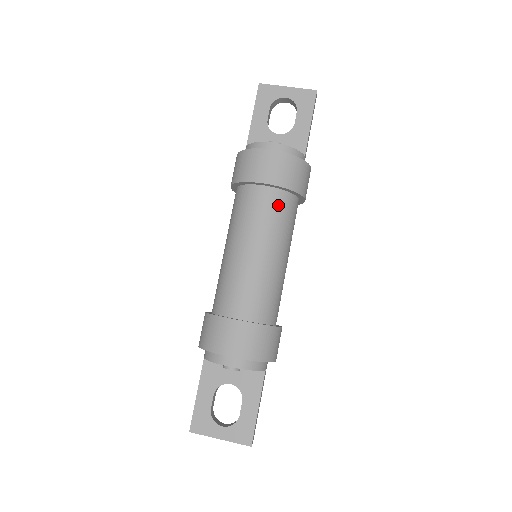
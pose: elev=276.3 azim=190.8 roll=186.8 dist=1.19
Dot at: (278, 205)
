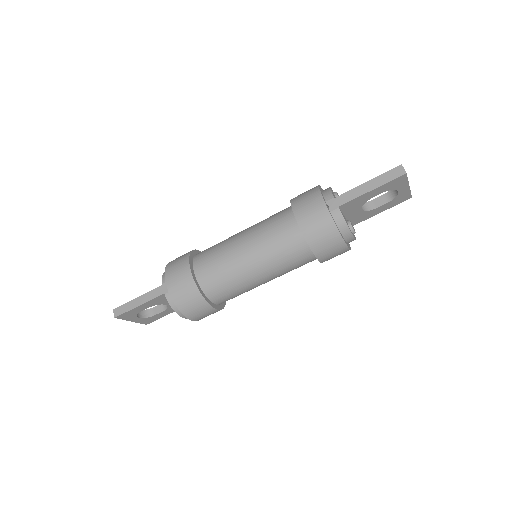
Dot at: occluded
